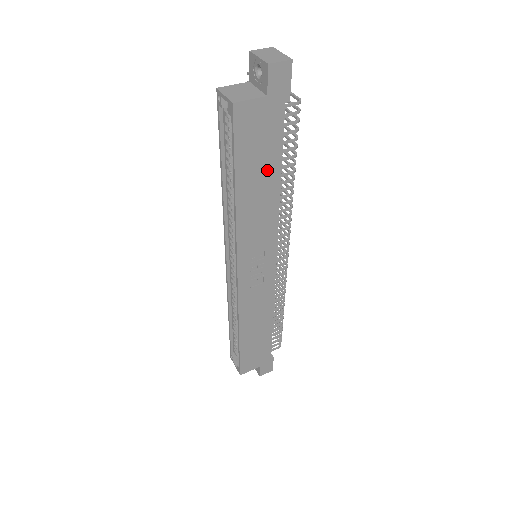
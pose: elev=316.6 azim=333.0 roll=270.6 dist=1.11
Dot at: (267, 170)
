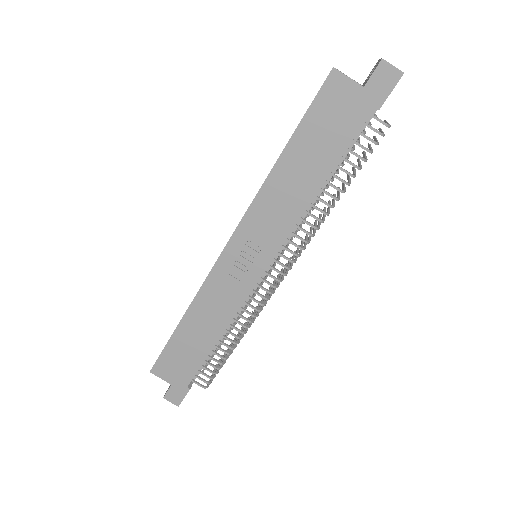
Dot at: (320, 159)
